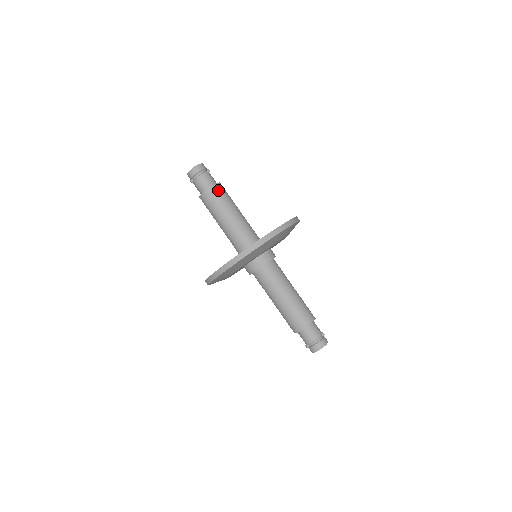
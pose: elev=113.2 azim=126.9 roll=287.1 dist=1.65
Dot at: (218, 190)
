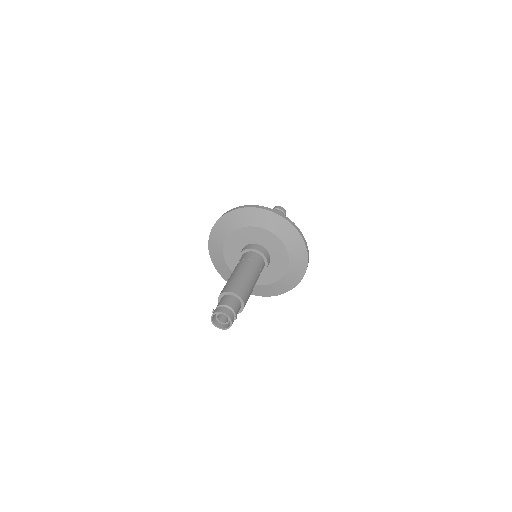
Dot at: occluded
